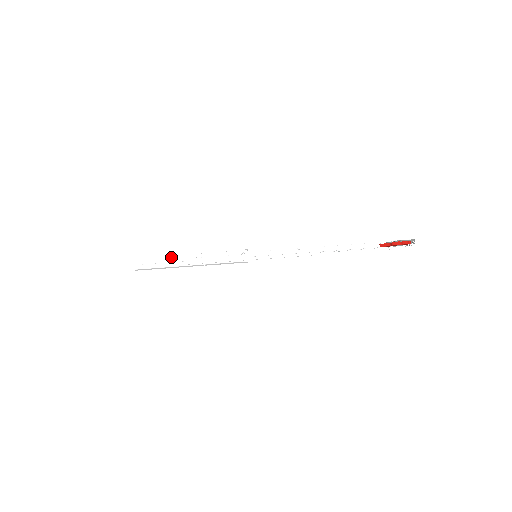
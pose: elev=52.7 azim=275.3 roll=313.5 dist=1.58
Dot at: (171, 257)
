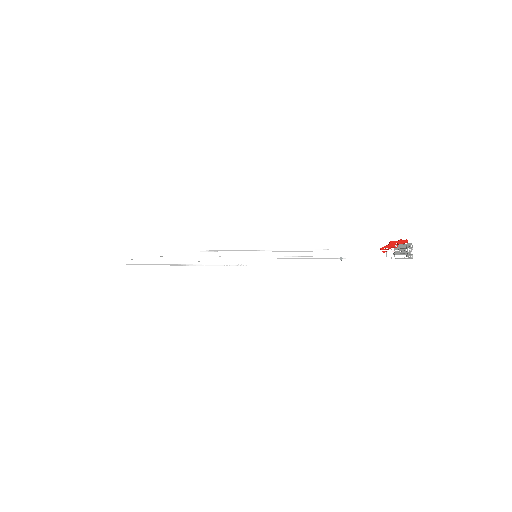
Dot at: occluded
